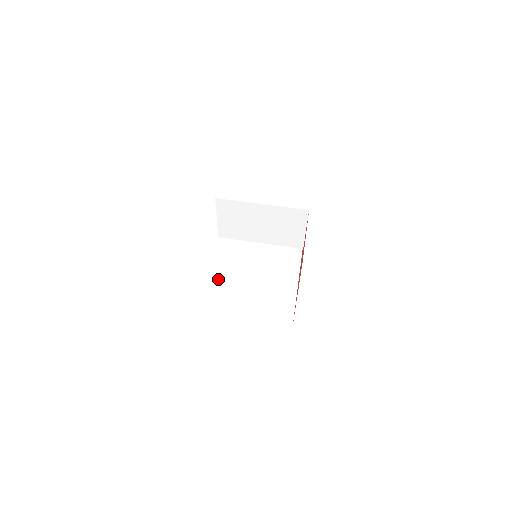
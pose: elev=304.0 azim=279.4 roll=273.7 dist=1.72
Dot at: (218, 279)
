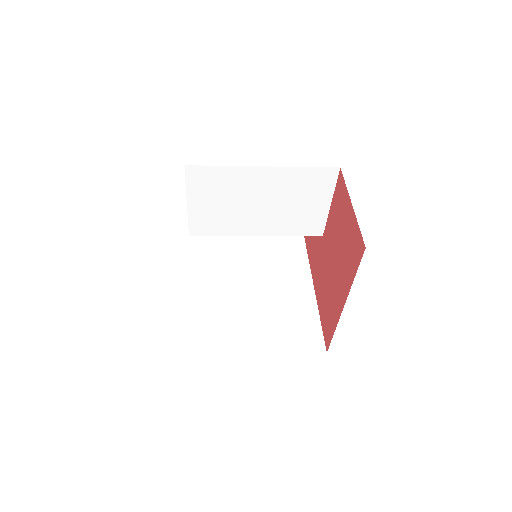
Dot at: (194, 303)
